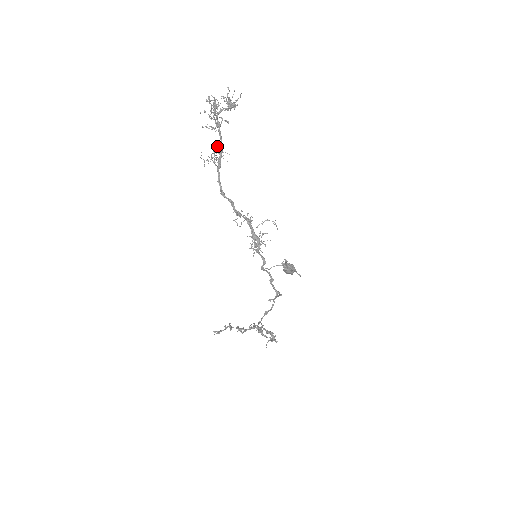
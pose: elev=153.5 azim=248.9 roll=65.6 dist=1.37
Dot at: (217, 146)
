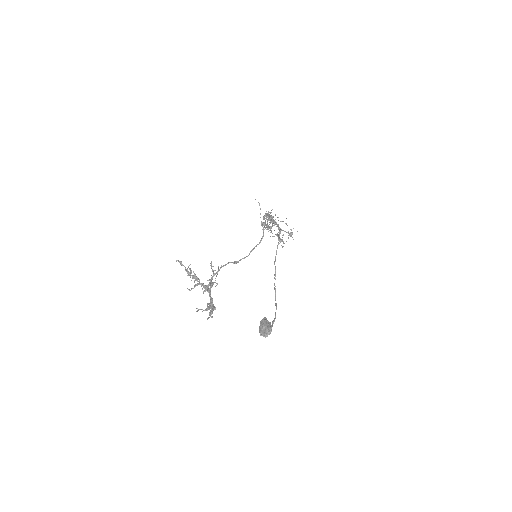
Dot at: occluded
